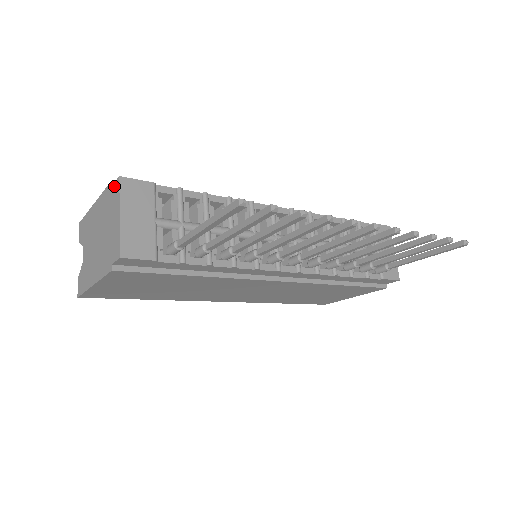
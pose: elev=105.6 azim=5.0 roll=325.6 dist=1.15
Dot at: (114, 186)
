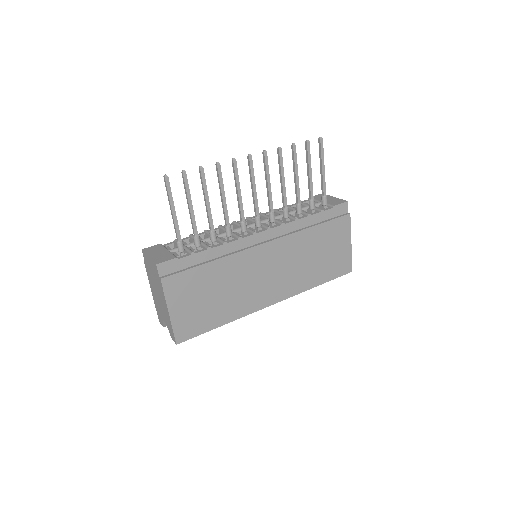
Dot at: (144, 258)
